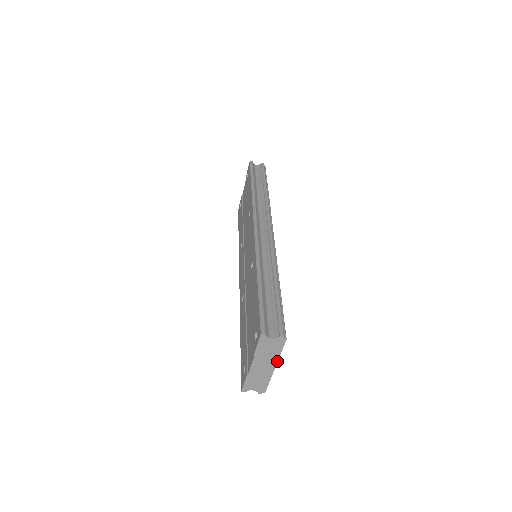
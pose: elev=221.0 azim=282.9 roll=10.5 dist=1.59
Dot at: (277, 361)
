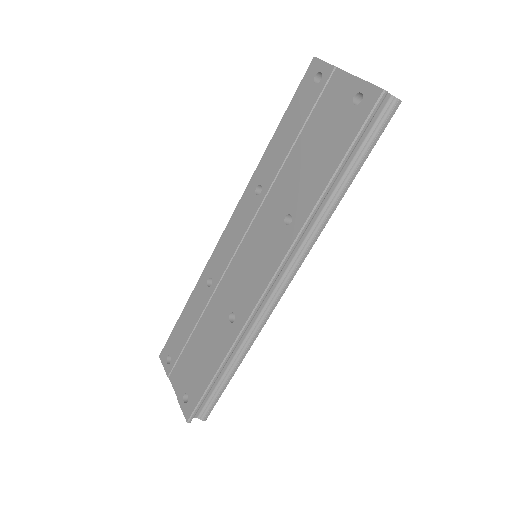
Dot at: occluded
